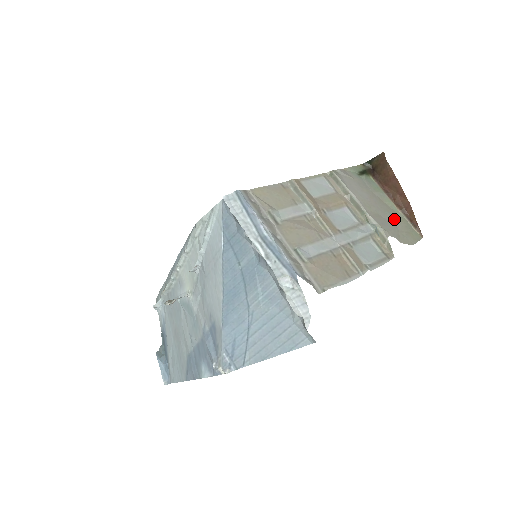
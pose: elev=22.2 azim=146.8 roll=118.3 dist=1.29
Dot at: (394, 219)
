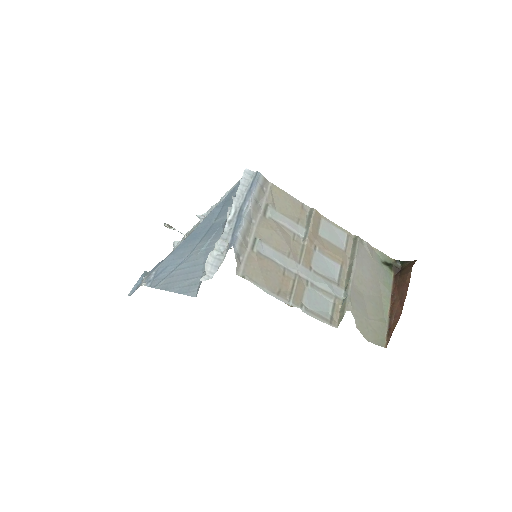
Dot at: (374, 312)
